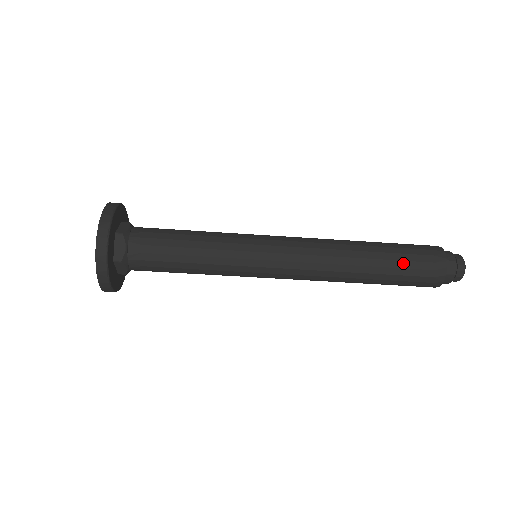
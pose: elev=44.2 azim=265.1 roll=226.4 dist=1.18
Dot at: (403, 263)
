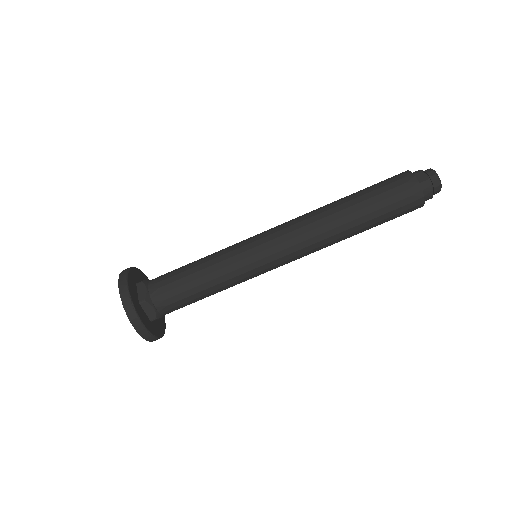
Dot at: (374, 192)
